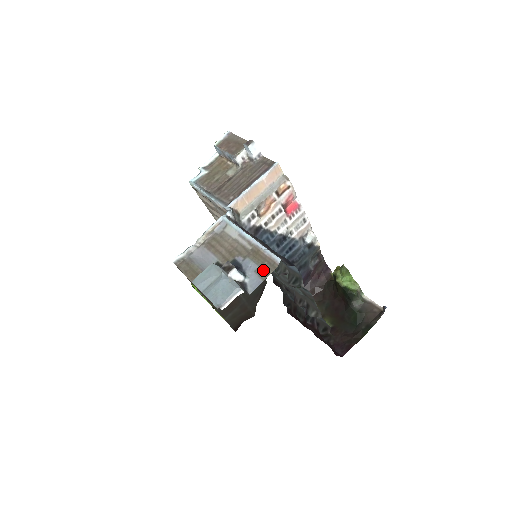
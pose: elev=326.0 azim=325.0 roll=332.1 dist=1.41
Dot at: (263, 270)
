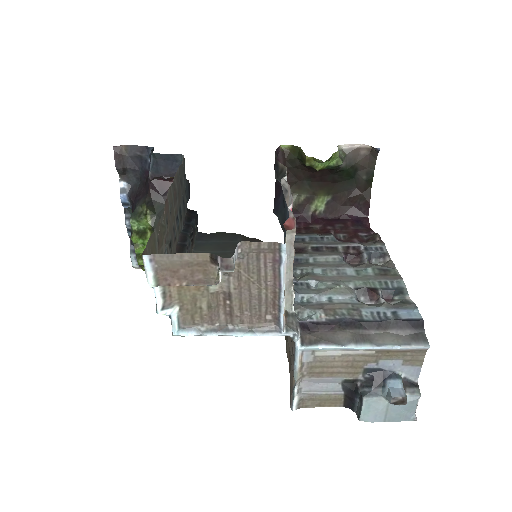
Dot at: (412, 360)
